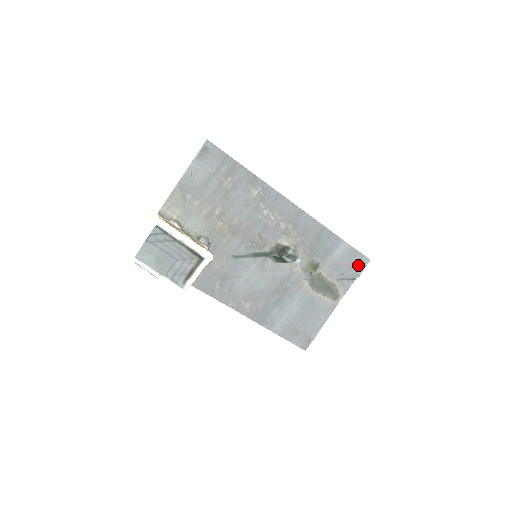
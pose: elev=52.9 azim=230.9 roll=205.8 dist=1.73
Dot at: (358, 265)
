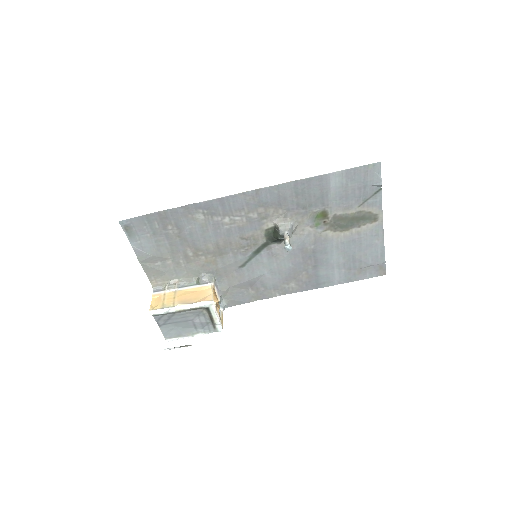
Dot at: (370, 177)
